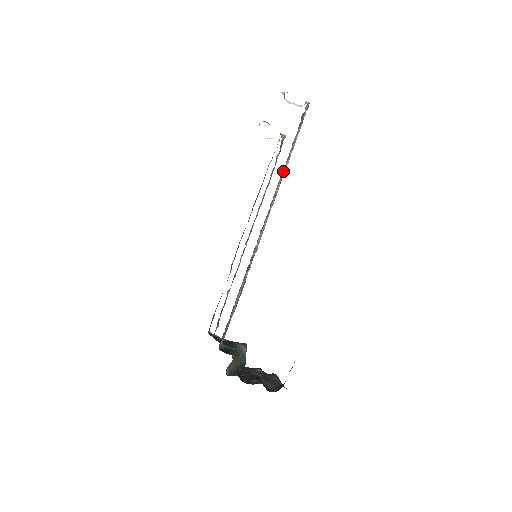
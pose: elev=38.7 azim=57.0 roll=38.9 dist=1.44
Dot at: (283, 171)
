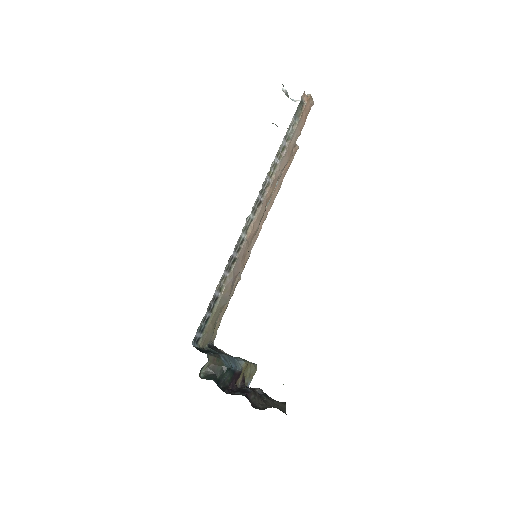
Dot at: (278, 161)
